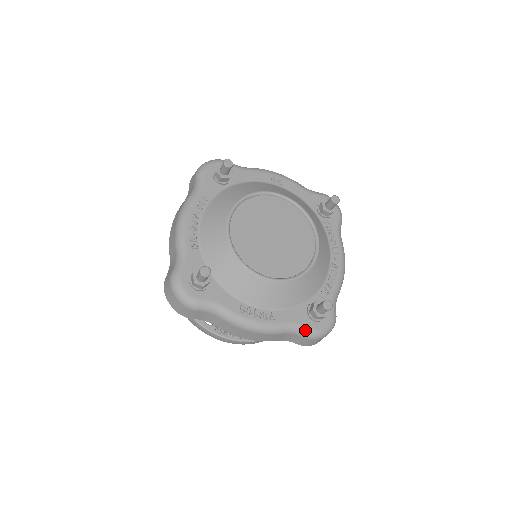
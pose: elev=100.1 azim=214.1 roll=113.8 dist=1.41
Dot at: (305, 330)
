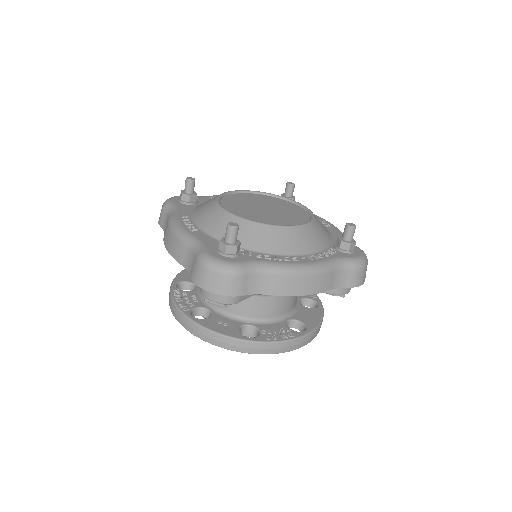
Dot at: (201, 249)
